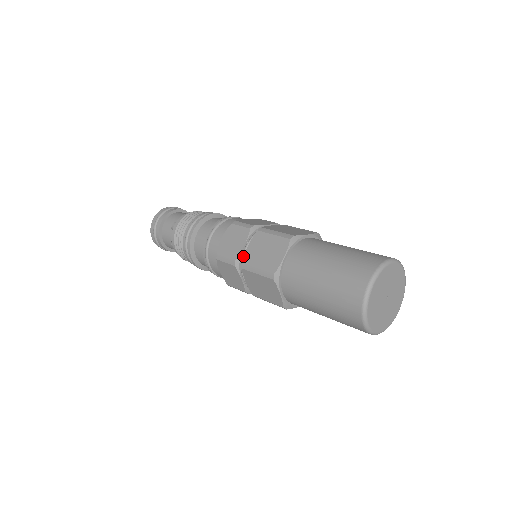
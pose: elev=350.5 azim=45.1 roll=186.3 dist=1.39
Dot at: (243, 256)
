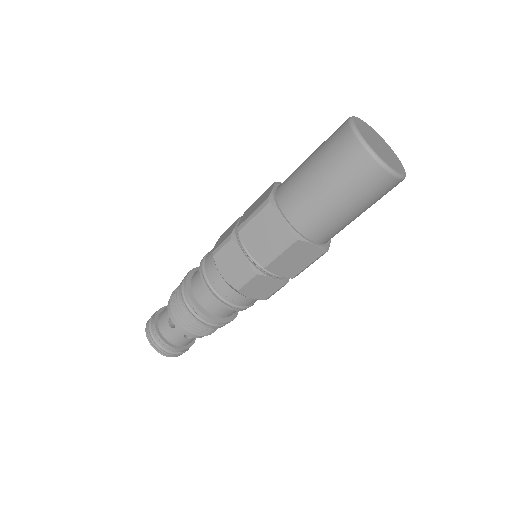
Dot at: (253, 260)
